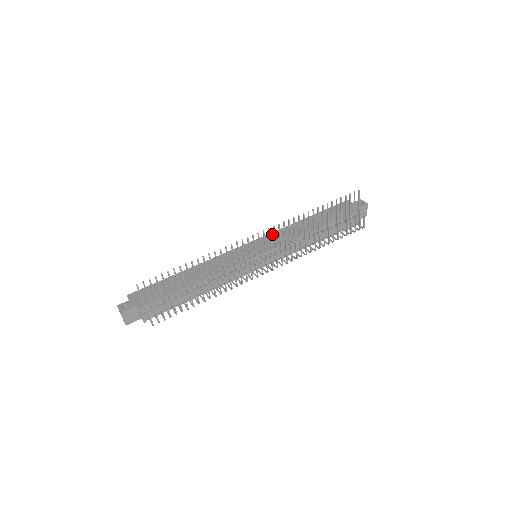
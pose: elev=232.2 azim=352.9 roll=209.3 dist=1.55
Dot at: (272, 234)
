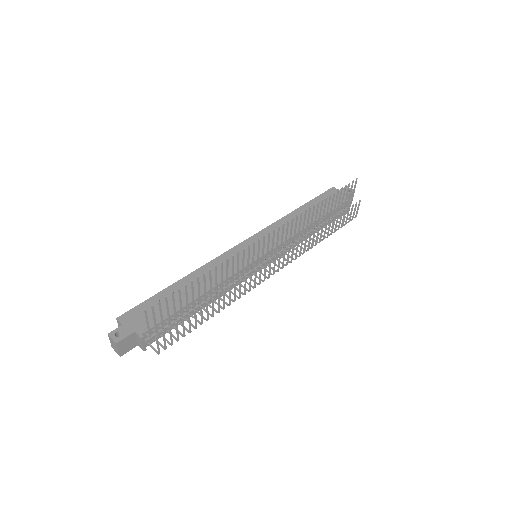
Dot at: (268, 229)
